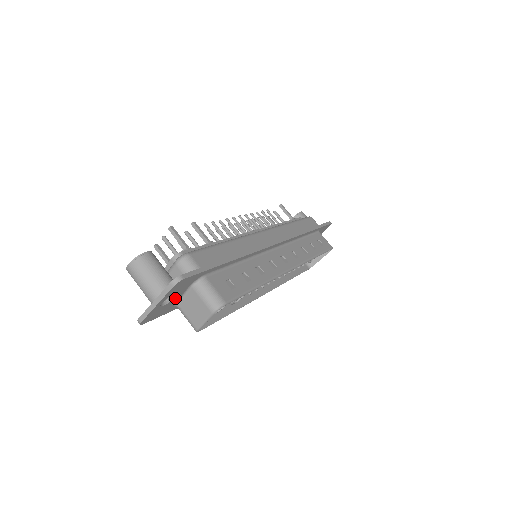
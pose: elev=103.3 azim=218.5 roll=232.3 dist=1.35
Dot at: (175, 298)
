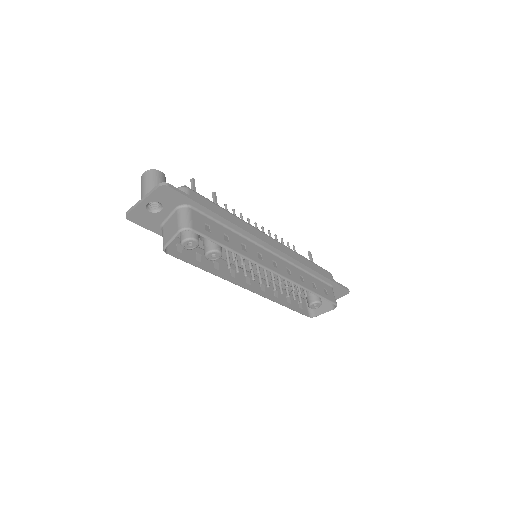
Dot at: (161, 213)
